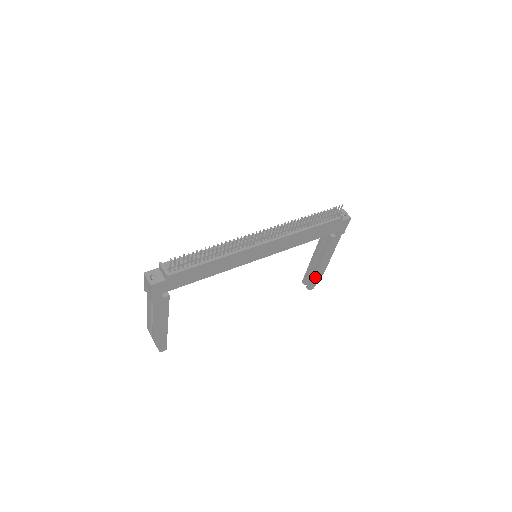
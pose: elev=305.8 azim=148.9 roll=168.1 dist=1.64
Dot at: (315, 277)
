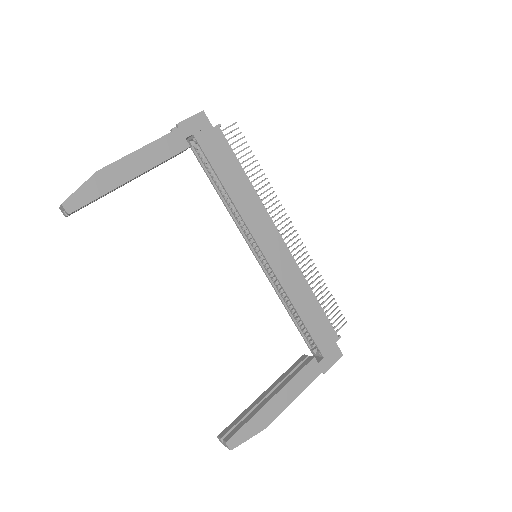
Dot at: (252, 419)
